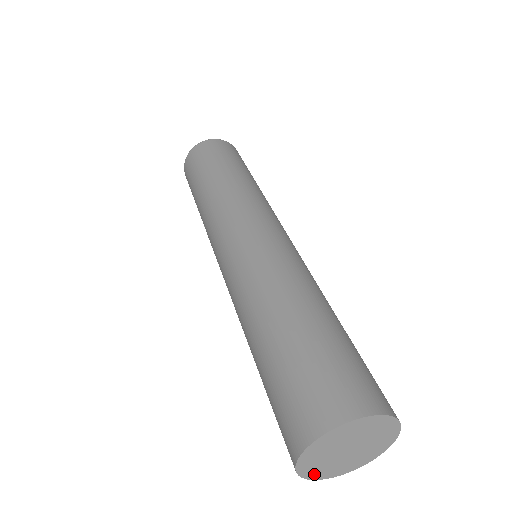
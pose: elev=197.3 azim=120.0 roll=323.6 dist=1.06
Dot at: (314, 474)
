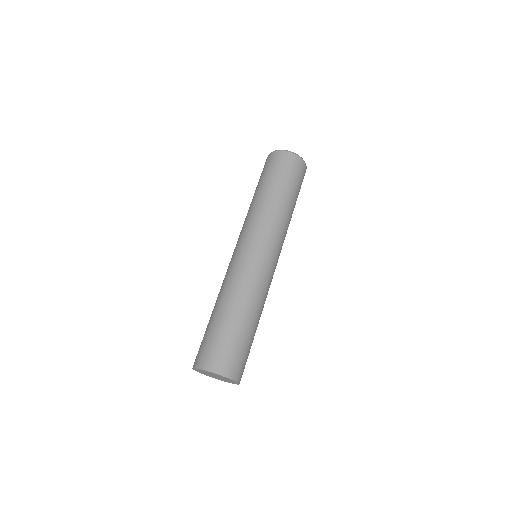
Dot at: (197, 370)
